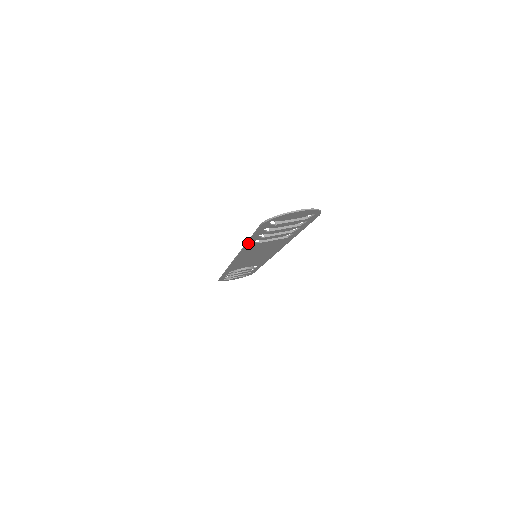
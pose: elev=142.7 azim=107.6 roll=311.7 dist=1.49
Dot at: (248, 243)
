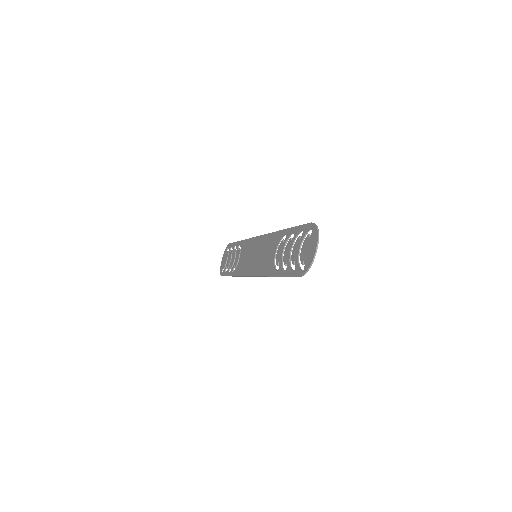
Dot at: (275, 276)
